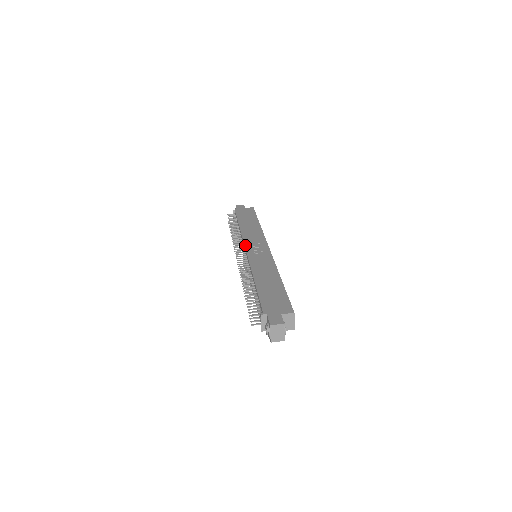
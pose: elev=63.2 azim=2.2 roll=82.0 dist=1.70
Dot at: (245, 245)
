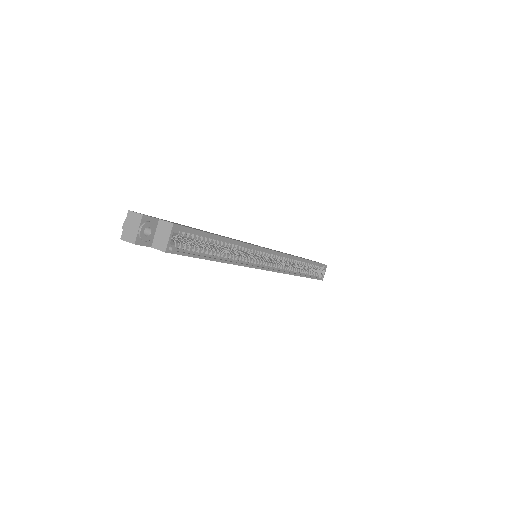
Dot at: occluded
